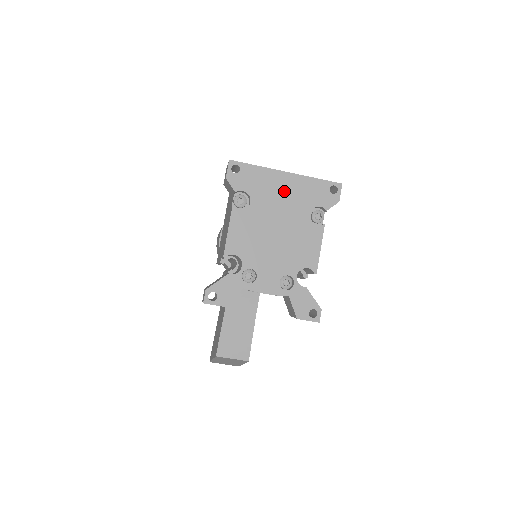
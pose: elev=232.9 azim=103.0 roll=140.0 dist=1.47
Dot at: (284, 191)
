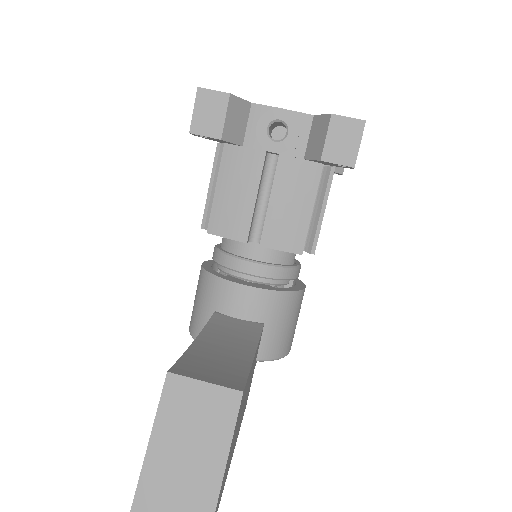
Dot at: occluded
